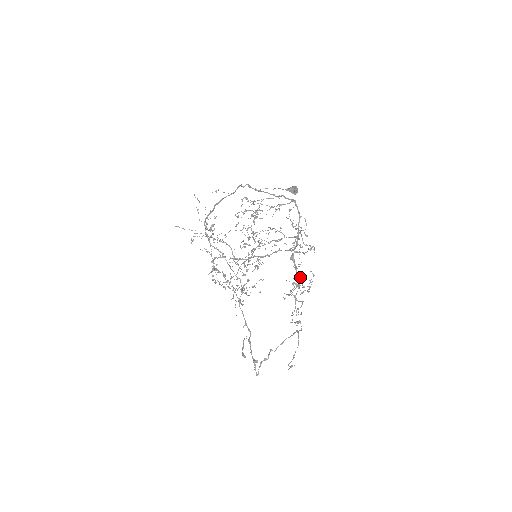
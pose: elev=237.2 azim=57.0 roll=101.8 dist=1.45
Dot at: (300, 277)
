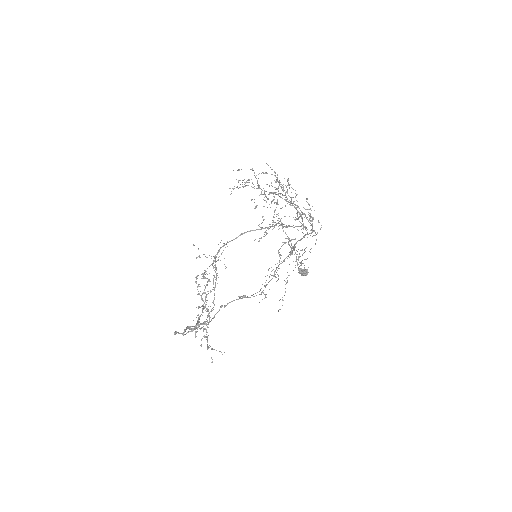
Dot at: (286, 282)
